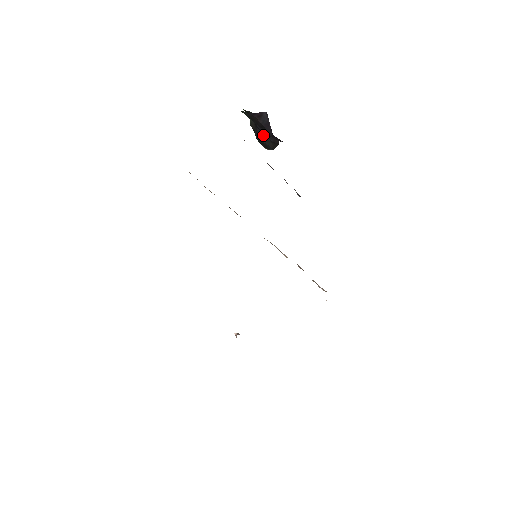
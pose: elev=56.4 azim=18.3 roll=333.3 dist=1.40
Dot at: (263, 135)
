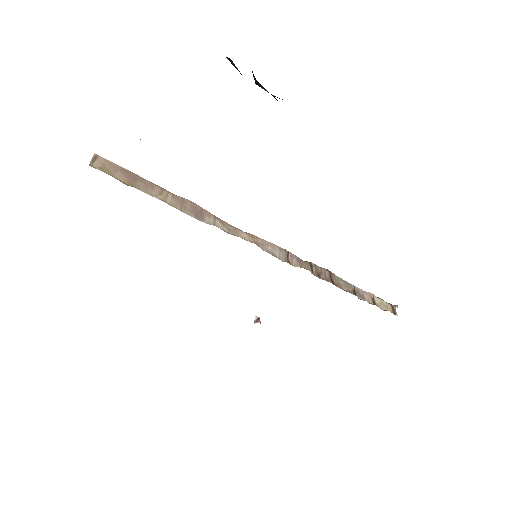
Dot at: (258, 83)
